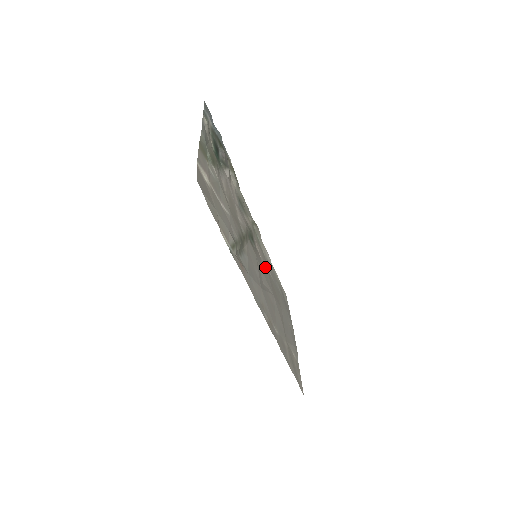
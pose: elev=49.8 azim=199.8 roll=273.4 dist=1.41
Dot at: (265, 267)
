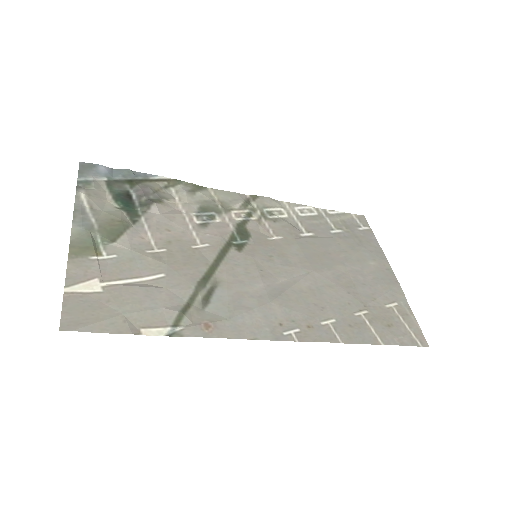
Dot at: (289, 242)
